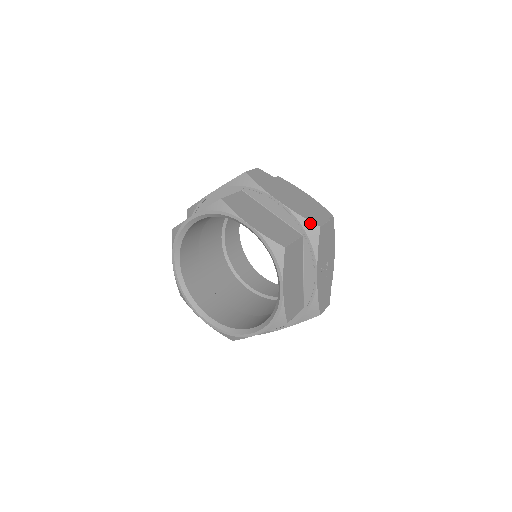
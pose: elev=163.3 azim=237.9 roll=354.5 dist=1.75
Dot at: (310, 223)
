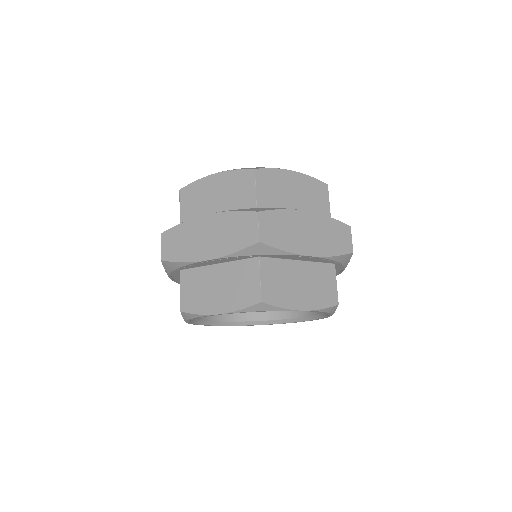
Dot at: (344, 256)
